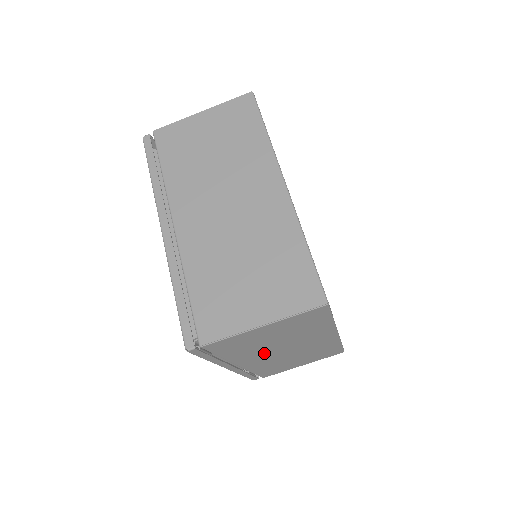
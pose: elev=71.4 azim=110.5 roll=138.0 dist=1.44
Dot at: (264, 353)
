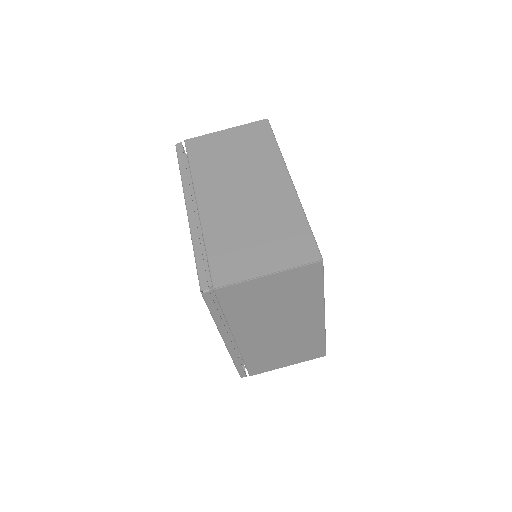
Dot at: (260, 325)
